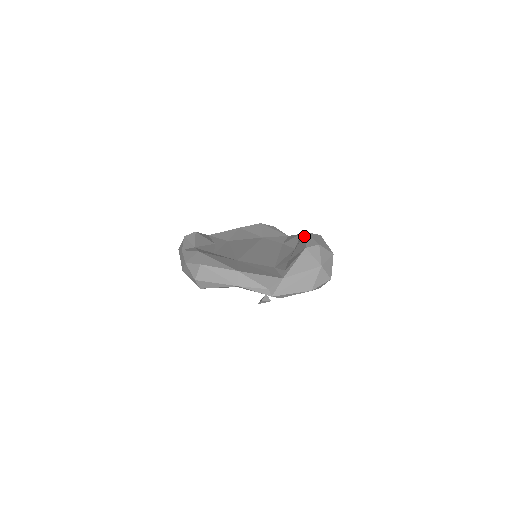
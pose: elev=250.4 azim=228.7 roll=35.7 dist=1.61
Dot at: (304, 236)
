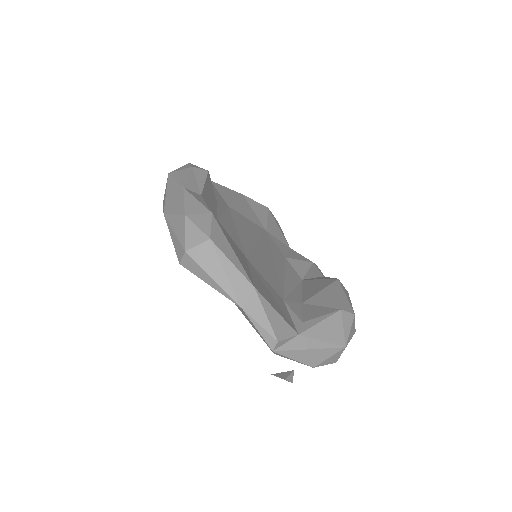
Dot at: (337, 285)
